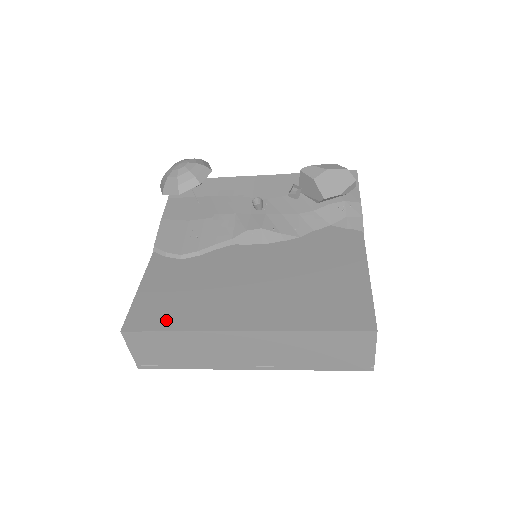
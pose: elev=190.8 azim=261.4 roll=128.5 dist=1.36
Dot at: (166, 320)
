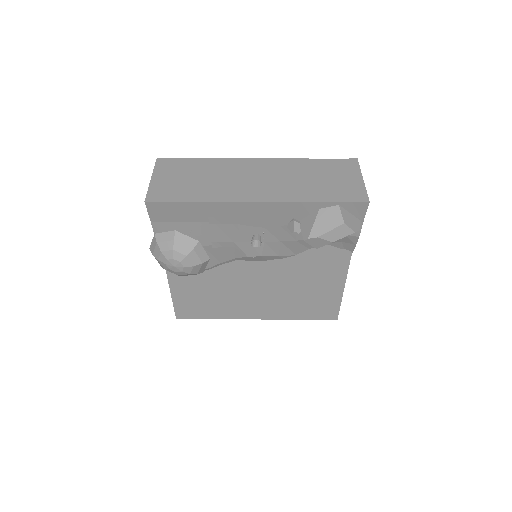
Dot at: (204, 314)
